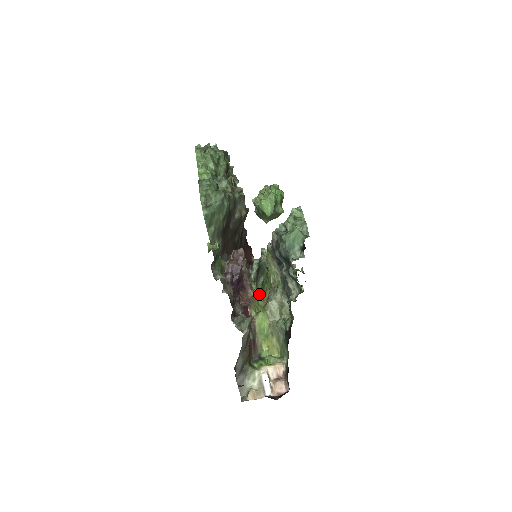
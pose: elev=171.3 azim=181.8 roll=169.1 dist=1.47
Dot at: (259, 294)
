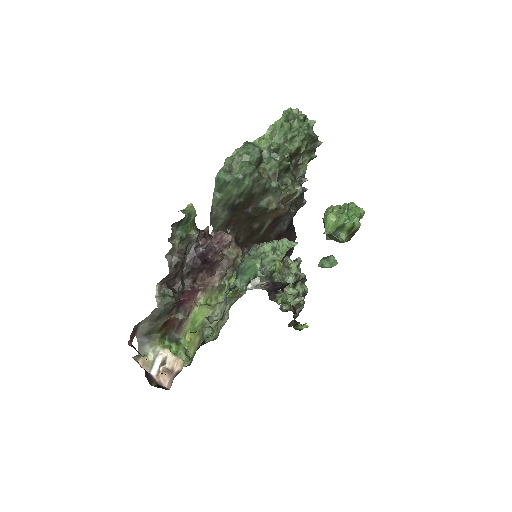
Dot at: occluded
